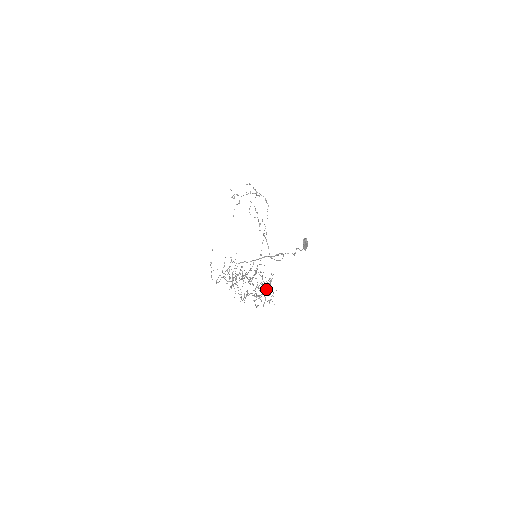
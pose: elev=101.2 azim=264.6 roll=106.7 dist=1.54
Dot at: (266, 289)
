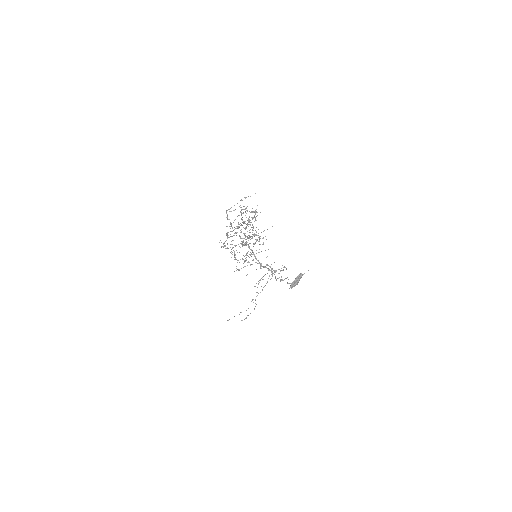
Dot at: (245, 260)
